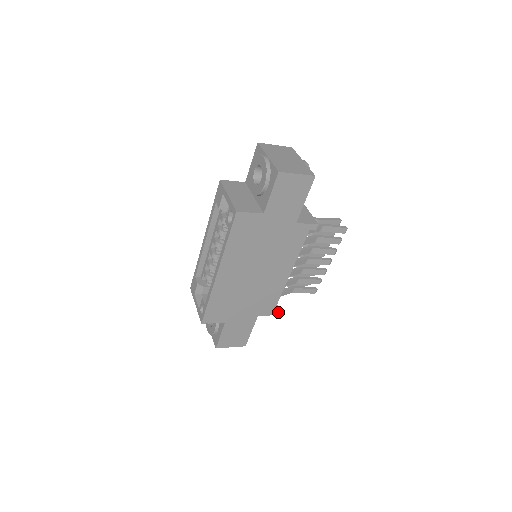
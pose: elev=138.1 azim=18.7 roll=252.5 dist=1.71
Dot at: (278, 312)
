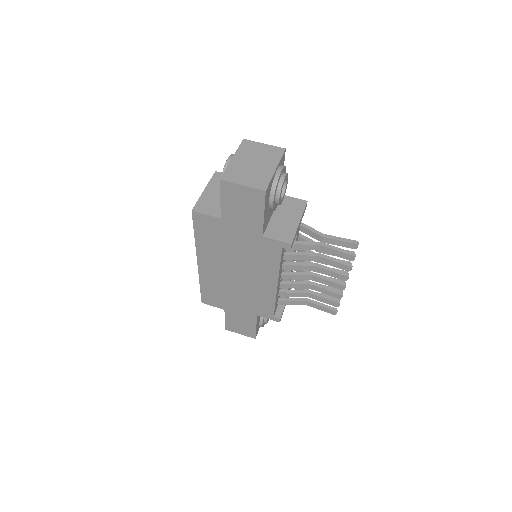
Dot at: (279, 319)
